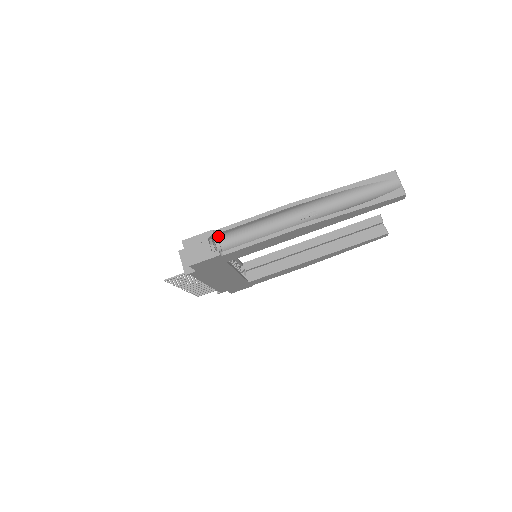
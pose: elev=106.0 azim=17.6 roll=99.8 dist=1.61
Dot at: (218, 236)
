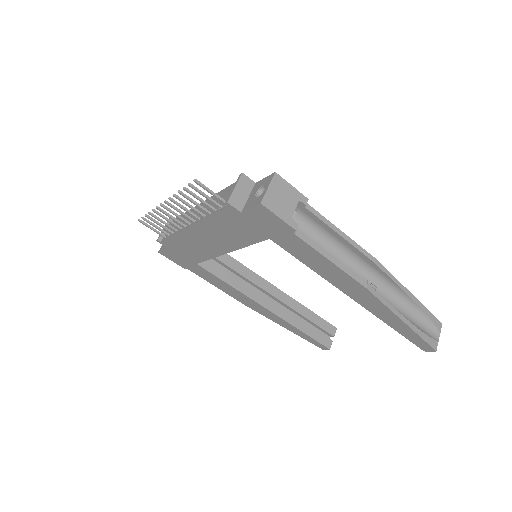
Dot at: (298, 209)
